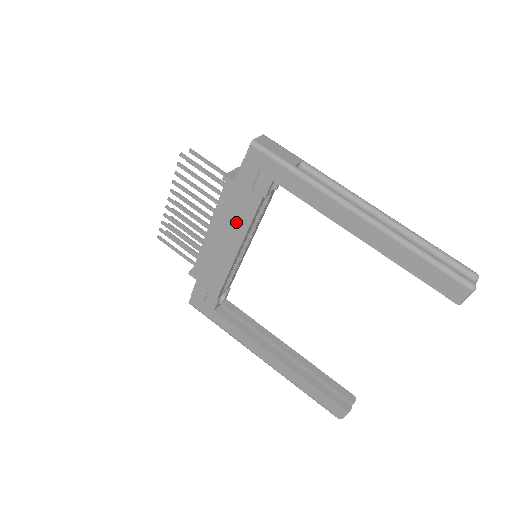
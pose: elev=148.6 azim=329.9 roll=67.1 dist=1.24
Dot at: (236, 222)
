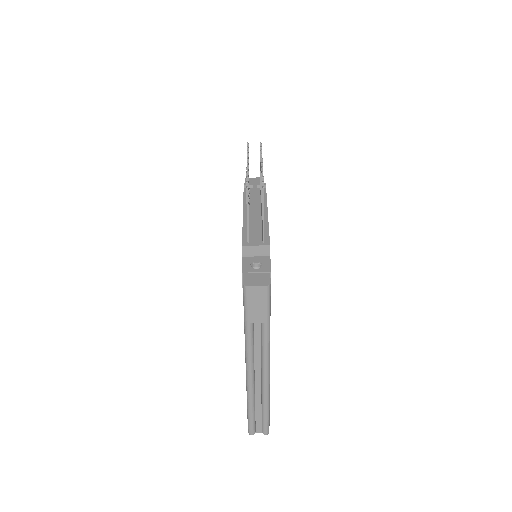
Dot at: occluded
